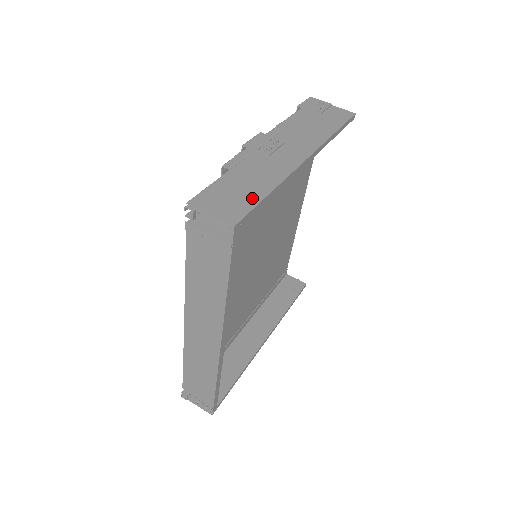
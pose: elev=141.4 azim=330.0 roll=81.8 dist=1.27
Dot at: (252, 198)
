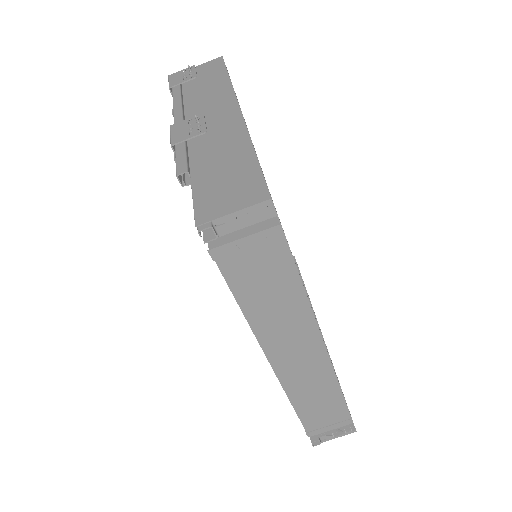
Dot at: (247, 168)
